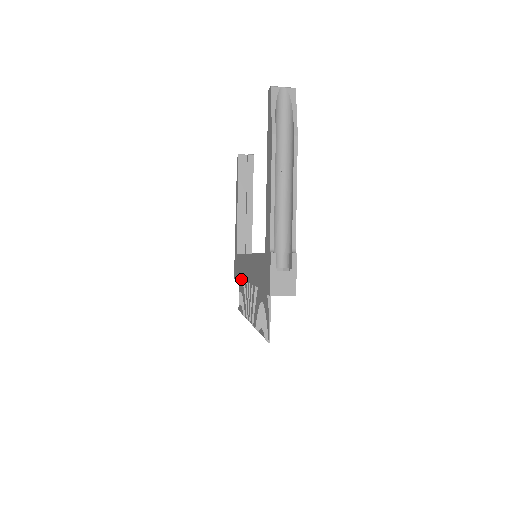
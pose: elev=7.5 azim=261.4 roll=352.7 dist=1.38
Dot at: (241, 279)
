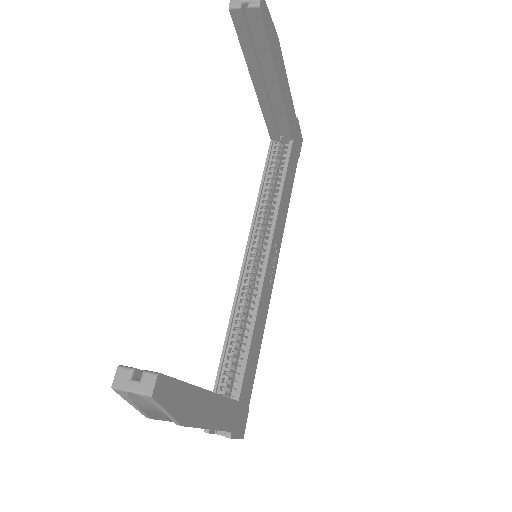
Dot at: occluded
